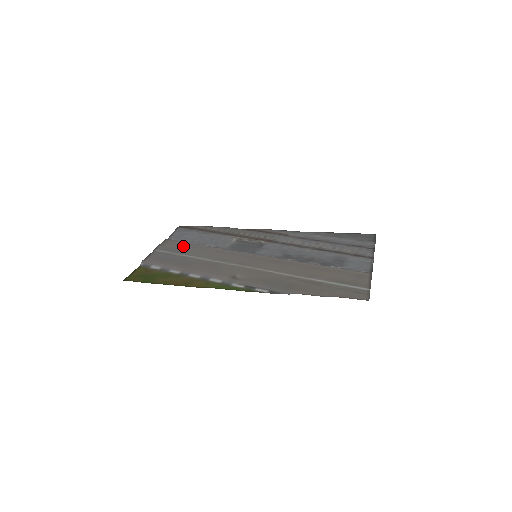
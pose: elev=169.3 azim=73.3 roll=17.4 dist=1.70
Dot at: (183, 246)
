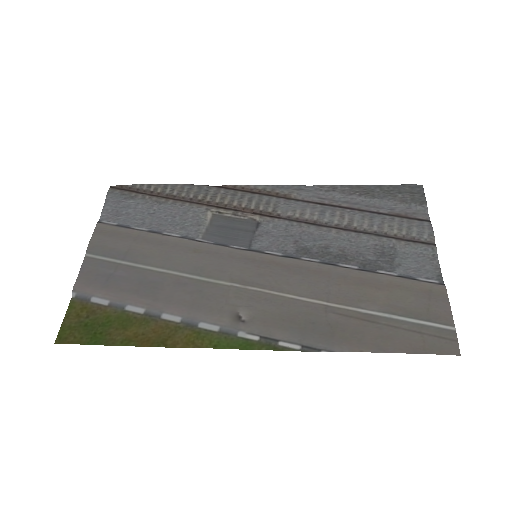
Dot at: (131, 241)
